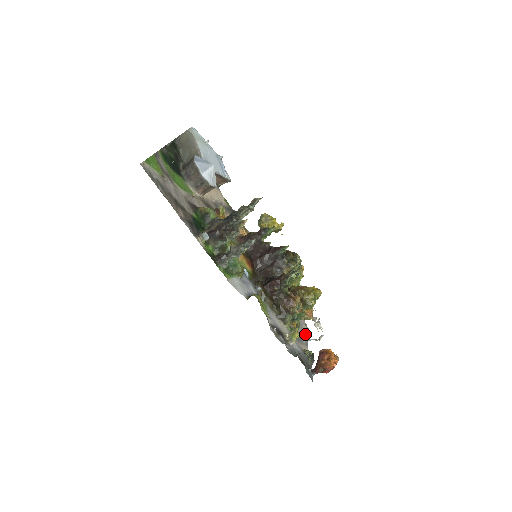
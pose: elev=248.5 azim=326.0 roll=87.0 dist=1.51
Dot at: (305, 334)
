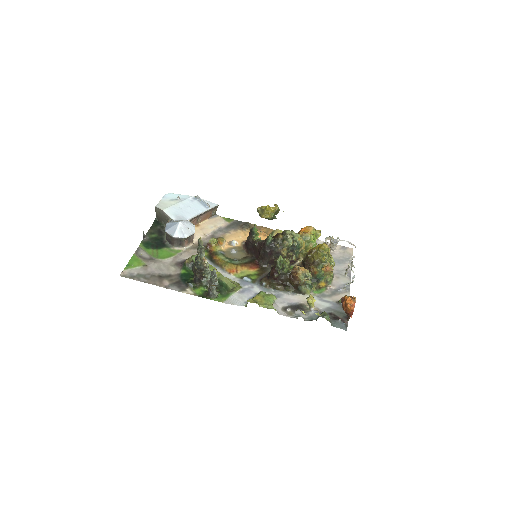
Dot at: (348, 279)
